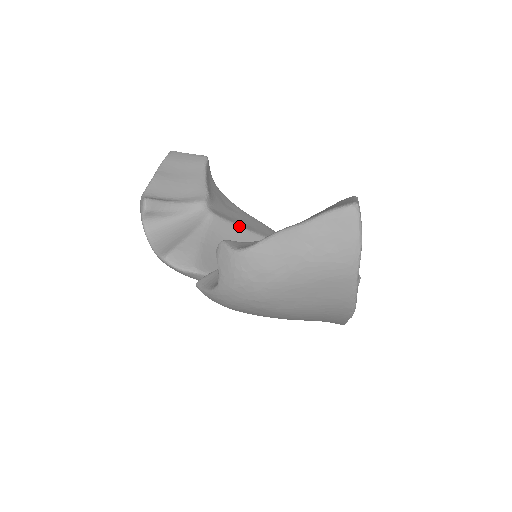
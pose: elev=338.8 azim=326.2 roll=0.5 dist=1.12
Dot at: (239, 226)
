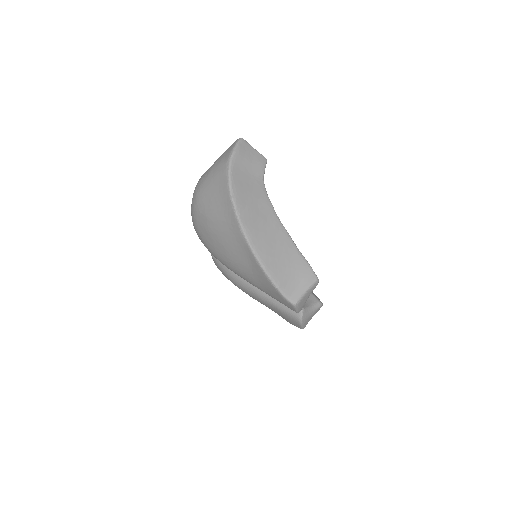
Dot at: occluded
